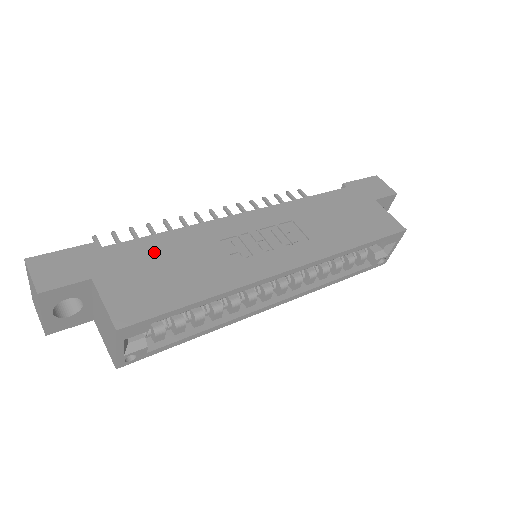
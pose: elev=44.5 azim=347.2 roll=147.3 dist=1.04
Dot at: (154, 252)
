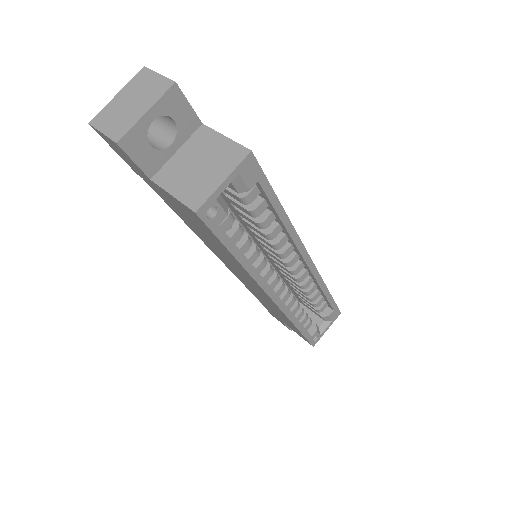
Dot at: occluded
